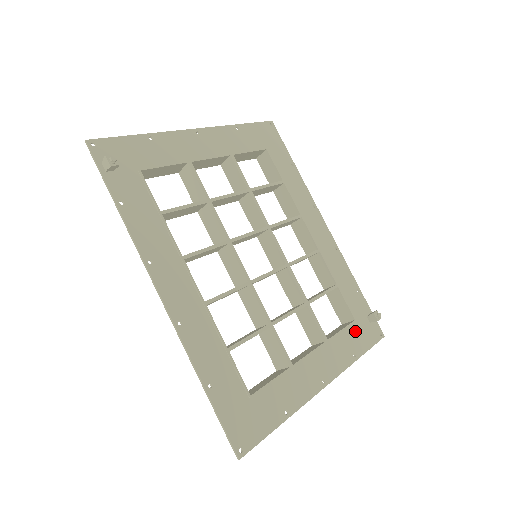
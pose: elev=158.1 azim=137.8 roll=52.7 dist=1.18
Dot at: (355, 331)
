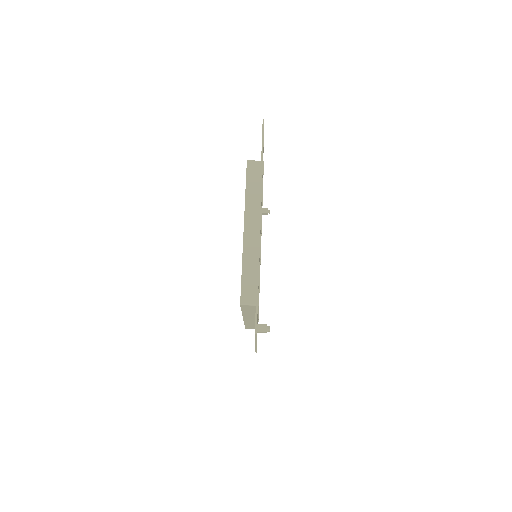
Dot at: occluded
